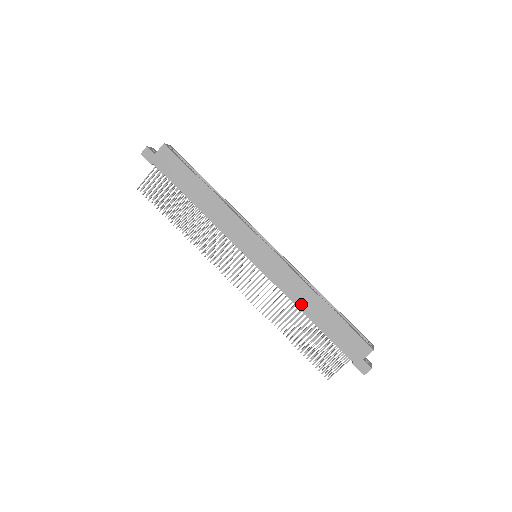
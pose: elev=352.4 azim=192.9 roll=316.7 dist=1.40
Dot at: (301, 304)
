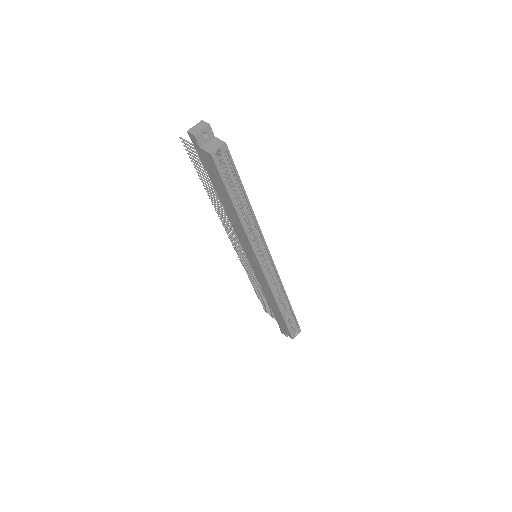
Dot at: (267, 296)
